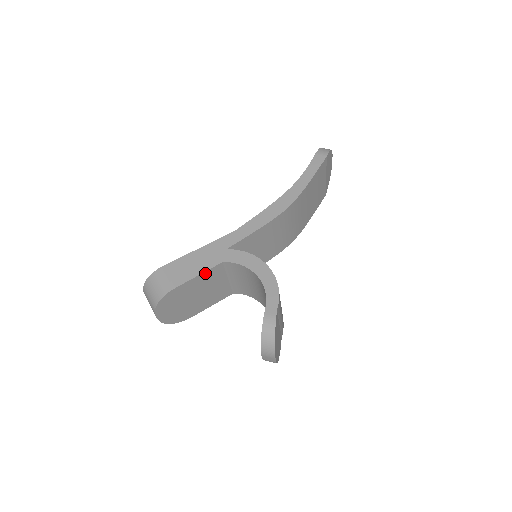
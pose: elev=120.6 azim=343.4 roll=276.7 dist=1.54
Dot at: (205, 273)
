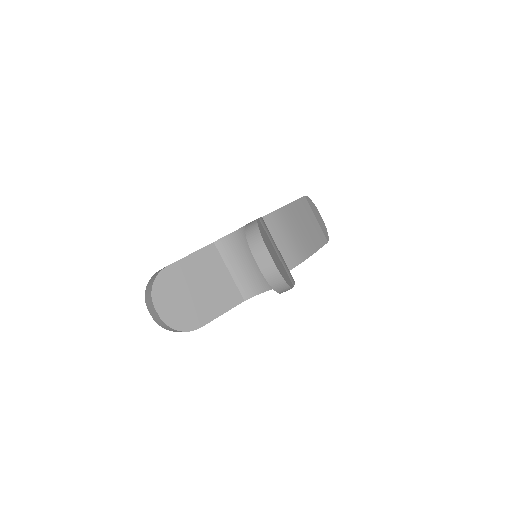
Dot at: (198, 253)
